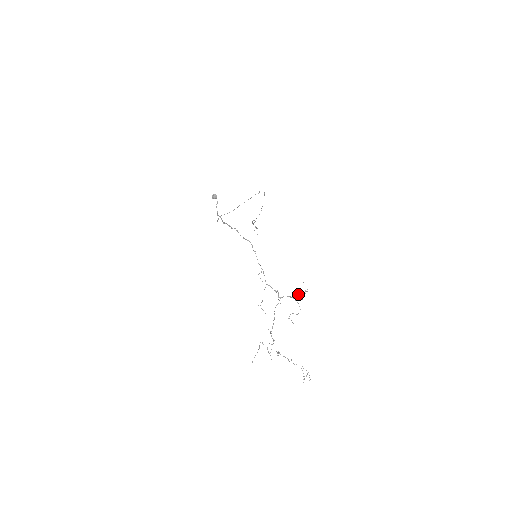
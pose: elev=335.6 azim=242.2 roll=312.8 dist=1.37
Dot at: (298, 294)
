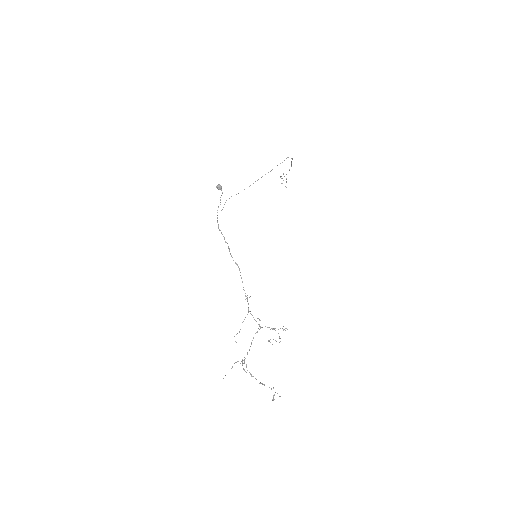
Dot at: occluded
